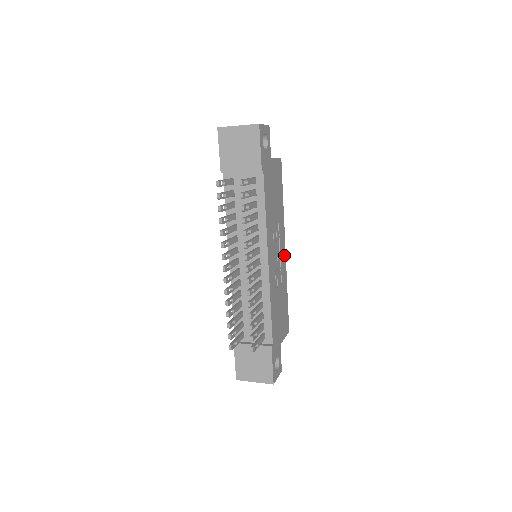
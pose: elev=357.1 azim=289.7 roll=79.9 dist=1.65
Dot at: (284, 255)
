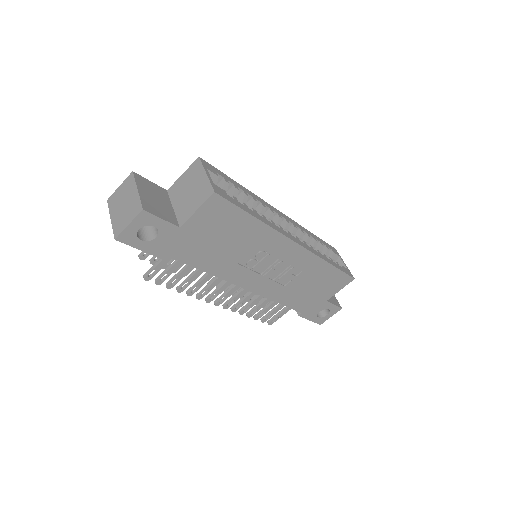
Dot at: (298, 250)
